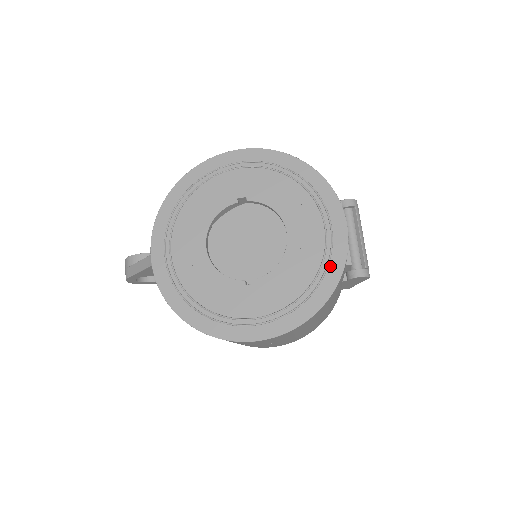
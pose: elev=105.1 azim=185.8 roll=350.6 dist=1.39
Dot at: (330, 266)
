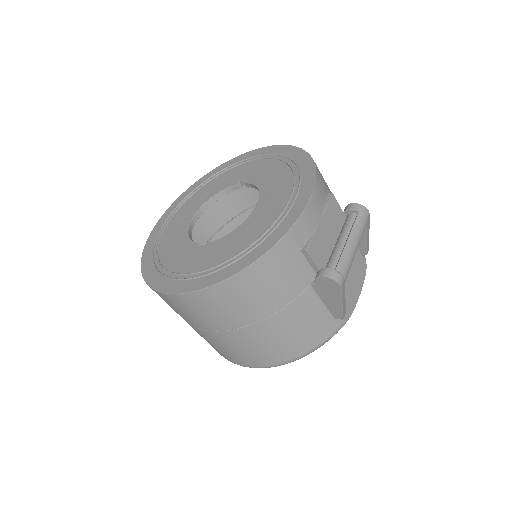
Dot at: (270, 236)
